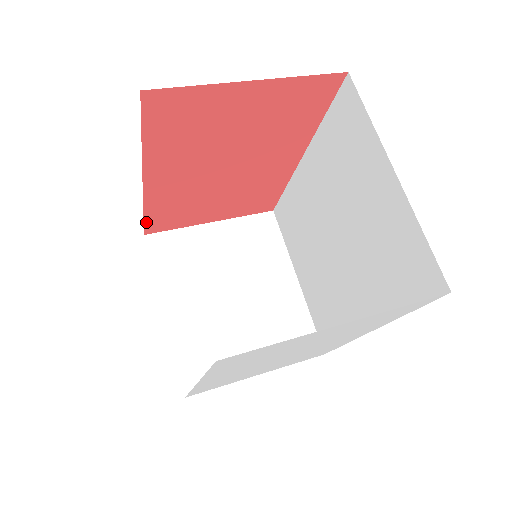
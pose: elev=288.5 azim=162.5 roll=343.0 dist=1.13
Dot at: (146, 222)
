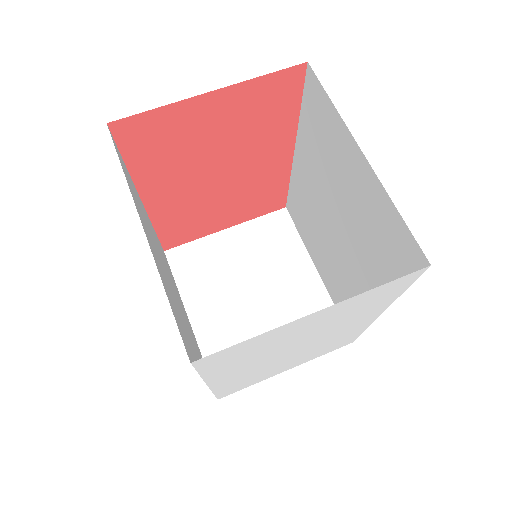
Dot at: (161, 239)
